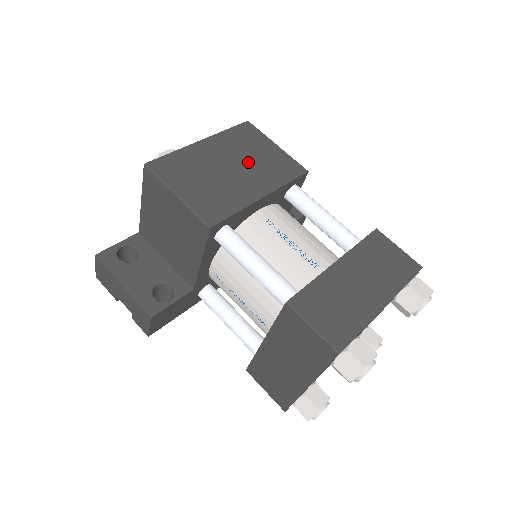
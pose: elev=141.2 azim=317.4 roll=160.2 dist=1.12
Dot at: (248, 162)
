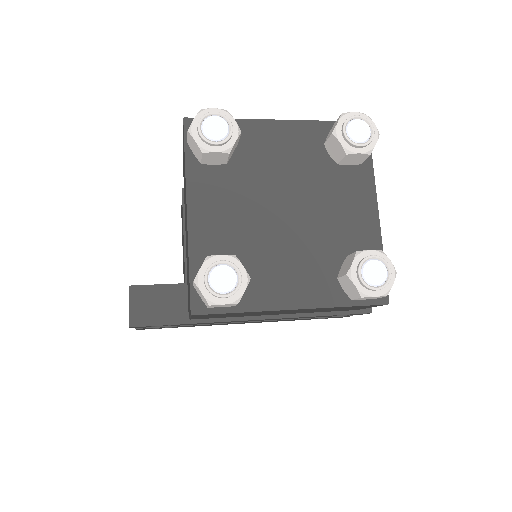
Dot at: occluded
